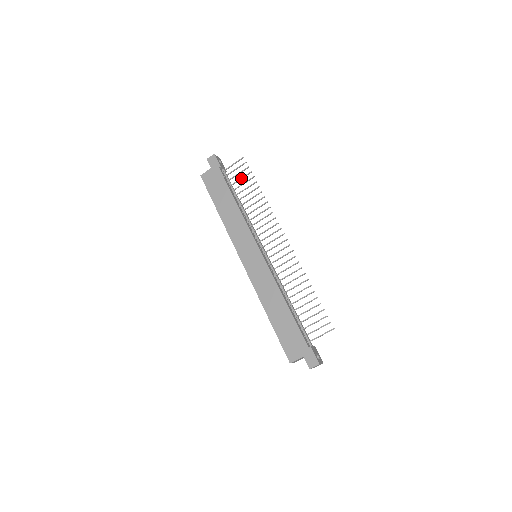
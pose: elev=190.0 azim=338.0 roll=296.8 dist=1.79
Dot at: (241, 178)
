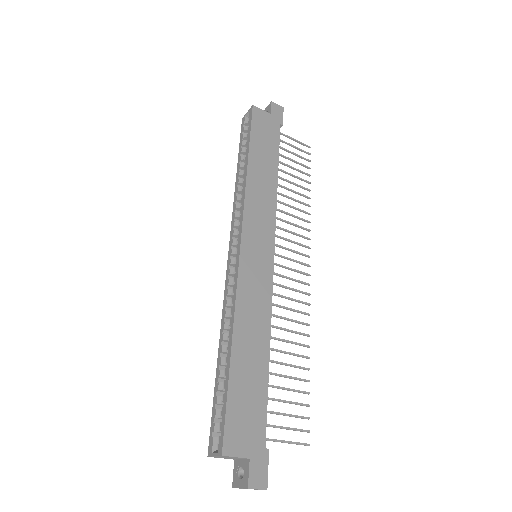
Dot at: (296, 161)
